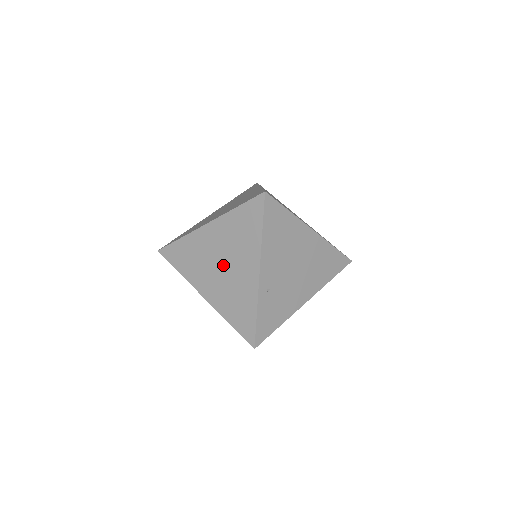
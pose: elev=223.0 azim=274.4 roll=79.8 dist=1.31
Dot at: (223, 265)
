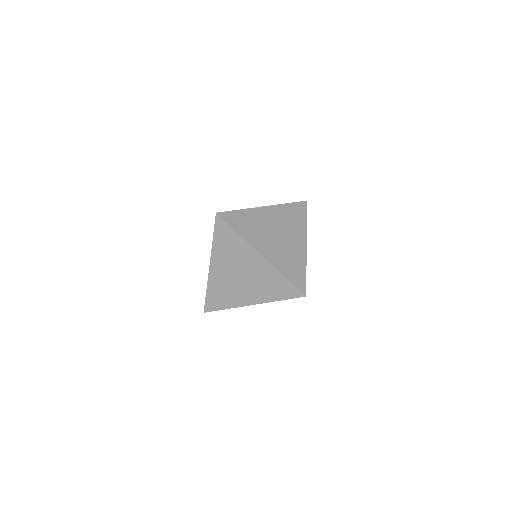
Dot at: (279, 235)
